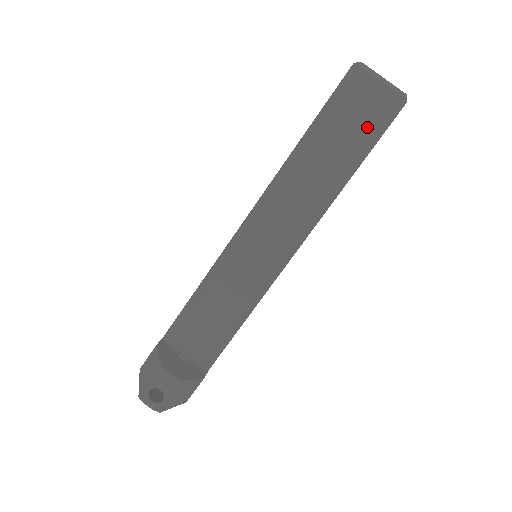
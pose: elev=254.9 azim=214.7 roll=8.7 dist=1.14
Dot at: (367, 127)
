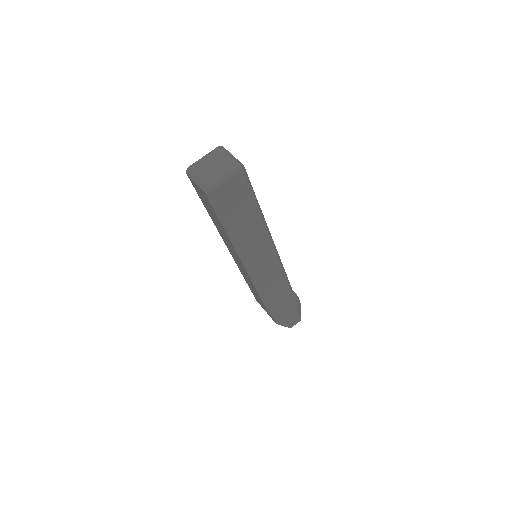
Dot at: (244, 195)
